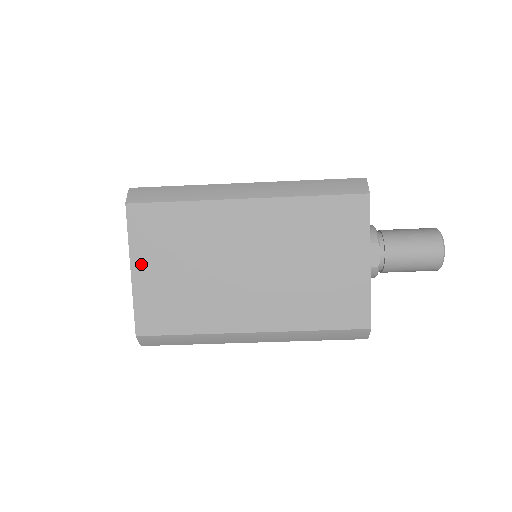
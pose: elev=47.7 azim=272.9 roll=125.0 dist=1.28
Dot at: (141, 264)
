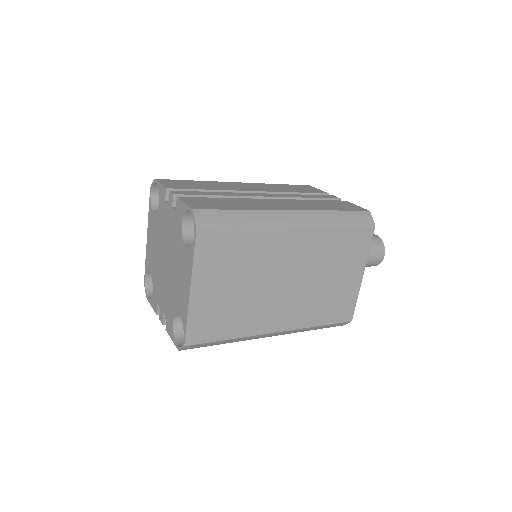
Dot at: (201, 284)
